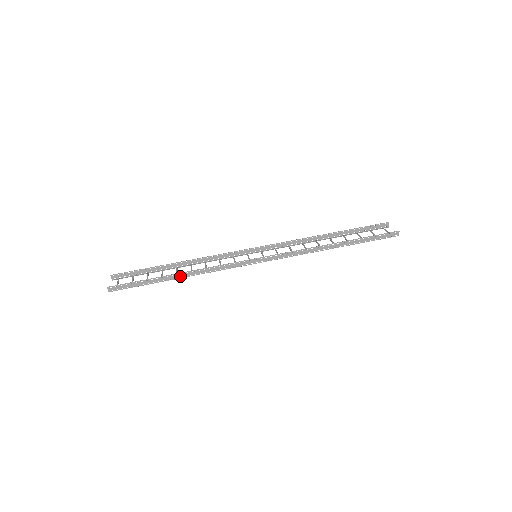
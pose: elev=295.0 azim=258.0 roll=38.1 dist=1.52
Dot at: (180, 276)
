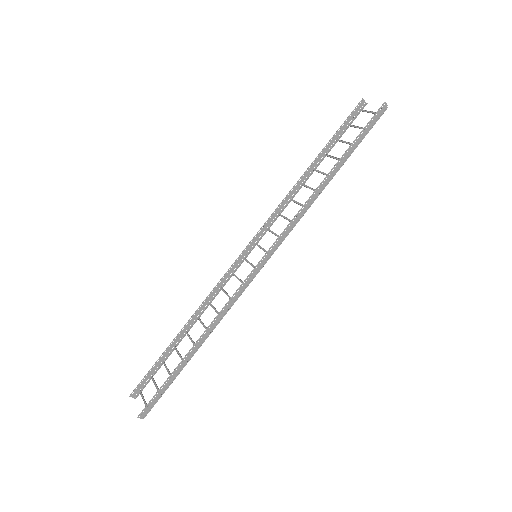
Dot at: (199, 345)
